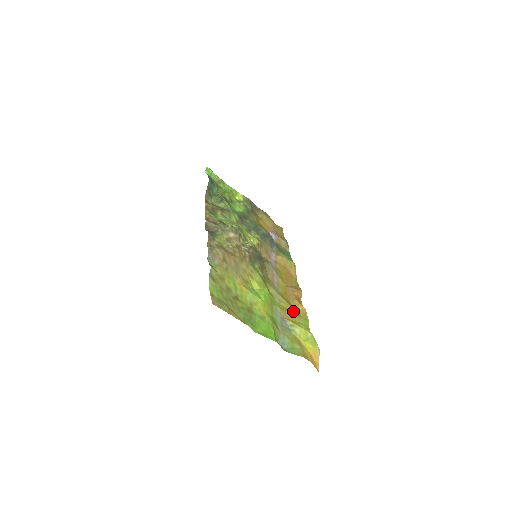
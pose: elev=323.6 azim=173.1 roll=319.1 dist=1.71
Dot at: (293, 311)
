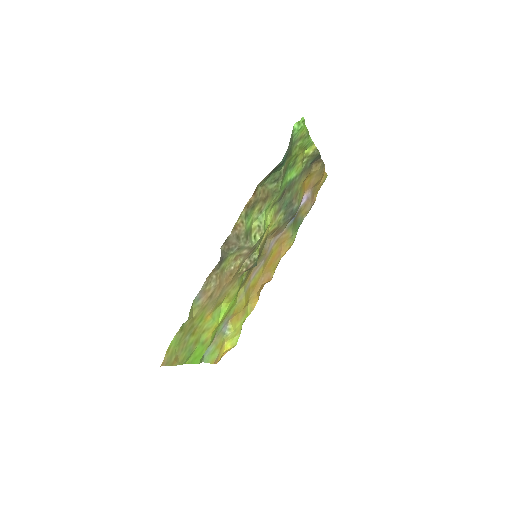
Dot at: (244, 308)
